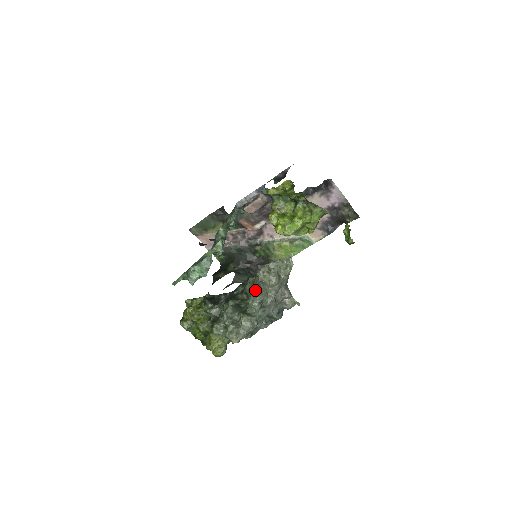
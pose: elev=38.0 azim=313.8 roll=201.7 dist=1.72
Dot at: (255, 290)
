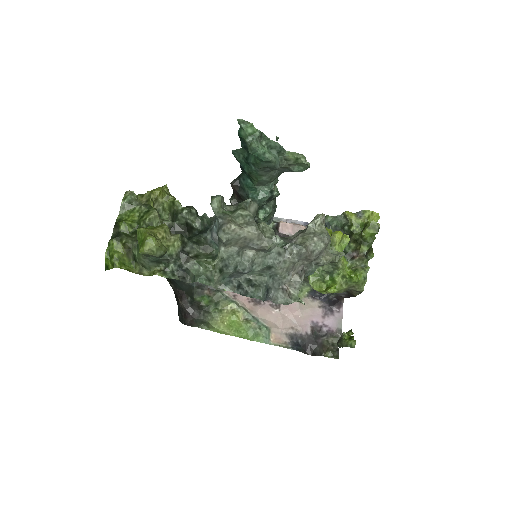
Dot at: occluded
